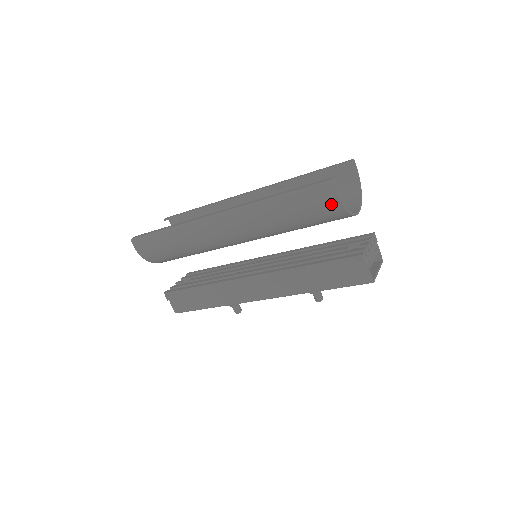
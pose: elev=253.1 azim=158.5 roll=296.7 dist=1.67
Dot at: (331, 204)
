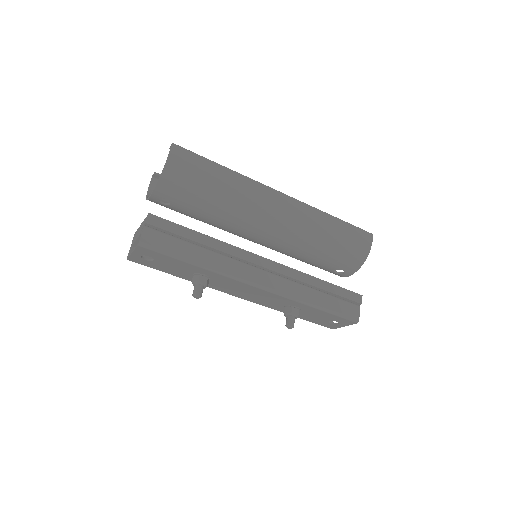
Dot at: (364, 247)
